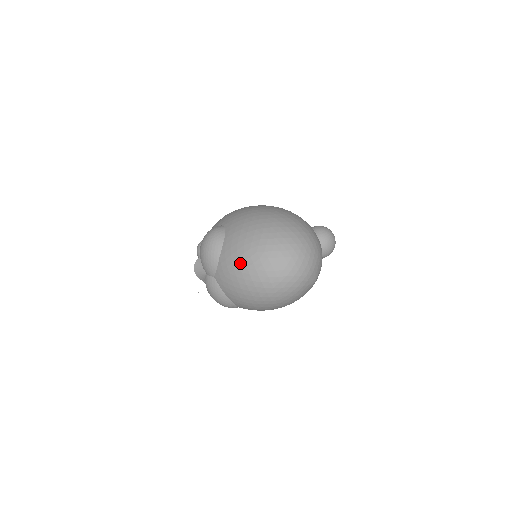
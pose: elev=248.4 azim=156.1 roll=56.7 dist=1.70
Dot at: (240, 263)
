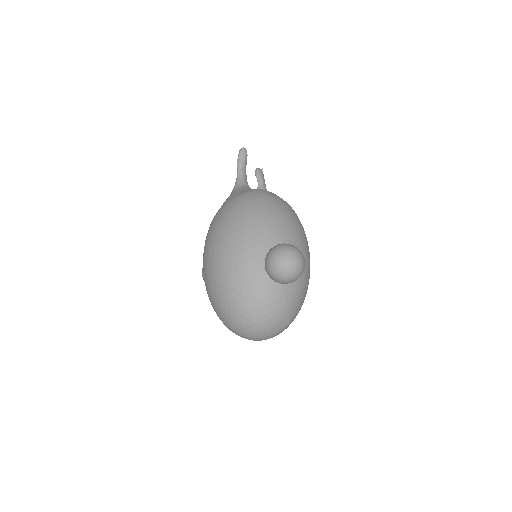
Dot at: occluded
